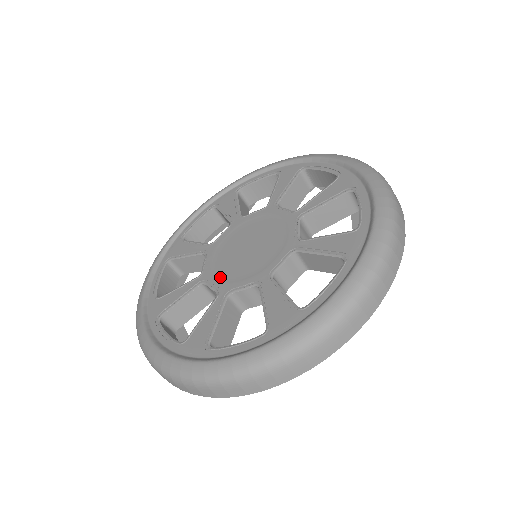
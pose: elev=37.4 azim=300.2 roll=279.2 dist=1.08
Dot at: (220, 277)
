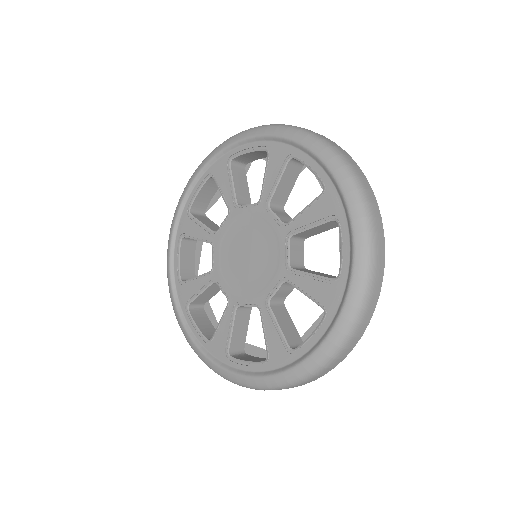
Dot at: (228, 283)
